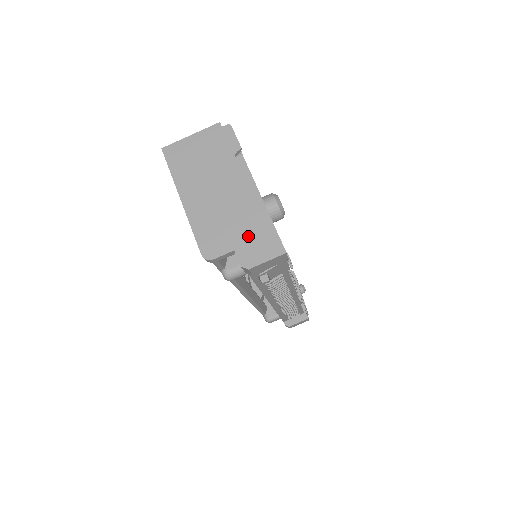
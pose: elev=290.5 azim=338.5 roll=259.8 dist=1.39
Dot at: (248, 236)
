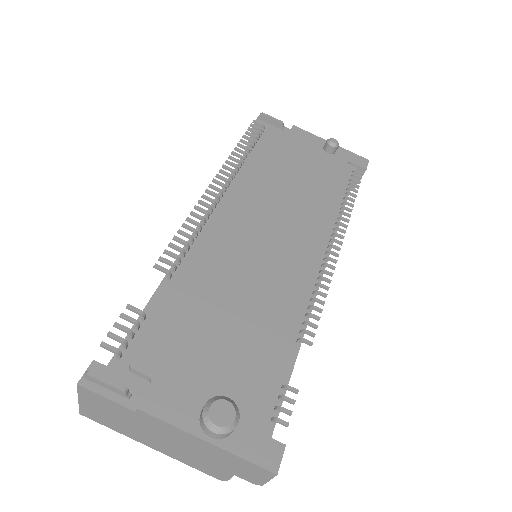
Dot at: (230, 466)
